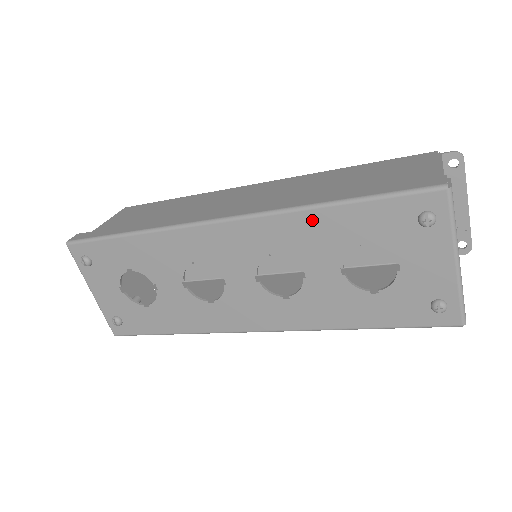
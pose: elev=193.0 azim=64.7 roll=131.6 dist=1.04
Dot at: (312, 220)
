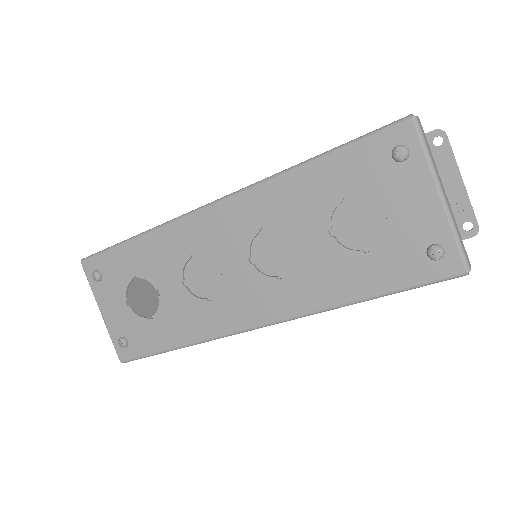
Dot at: (294, 182)
